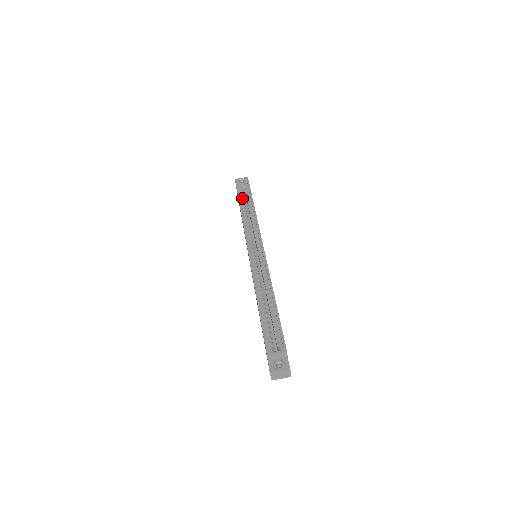
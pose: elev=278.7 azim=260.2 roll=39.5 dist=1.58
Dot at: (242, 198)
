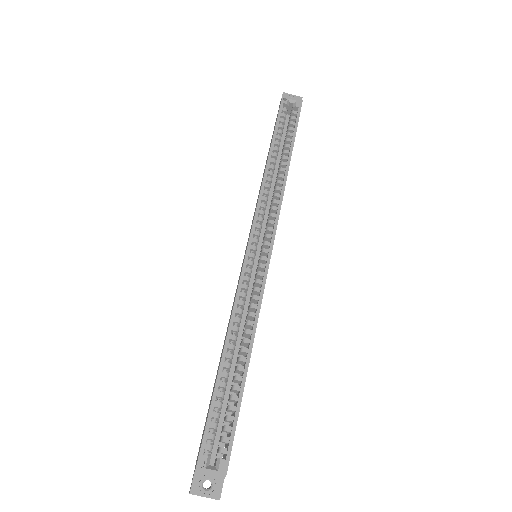
Dot at: (278, 138)
